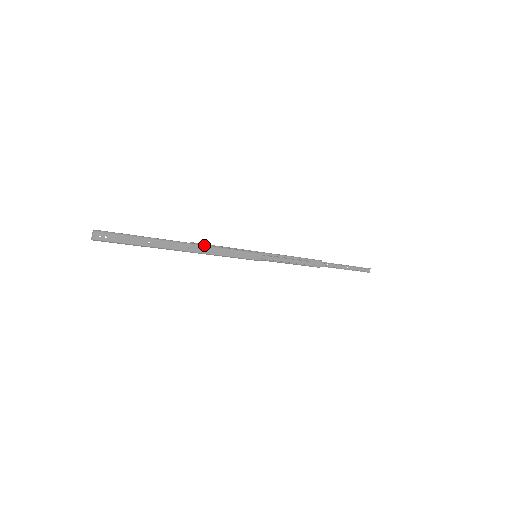
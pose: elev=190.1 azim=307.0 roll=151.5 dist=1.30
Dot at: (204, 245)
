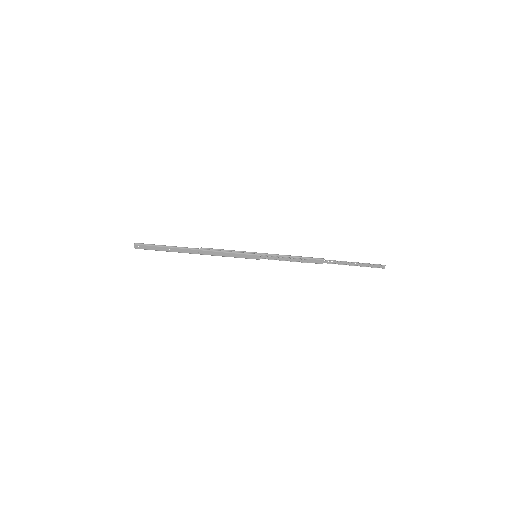
Dot at: (210, 250)
